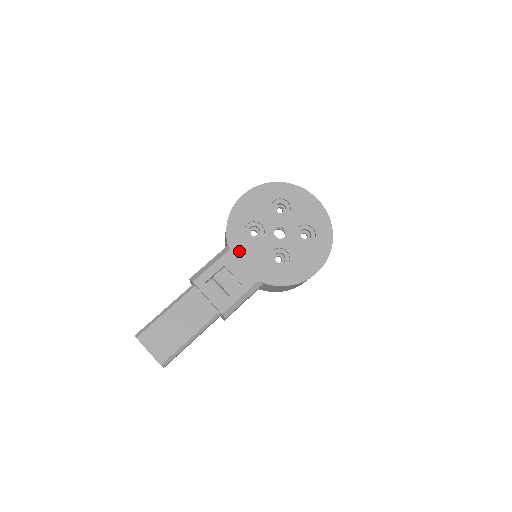
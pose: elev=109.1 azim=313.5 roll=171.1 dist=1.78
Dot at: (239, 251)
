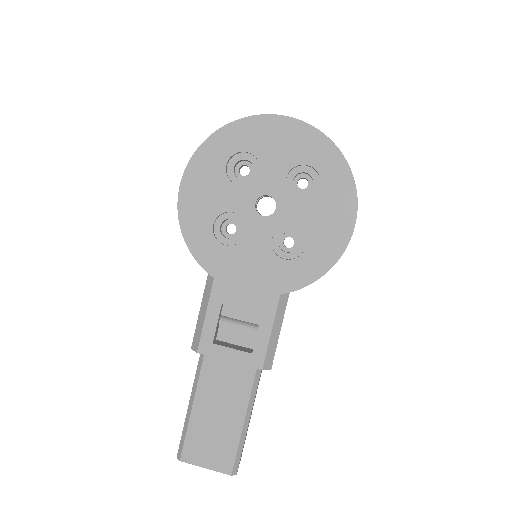
Dot at: (227, 271)
